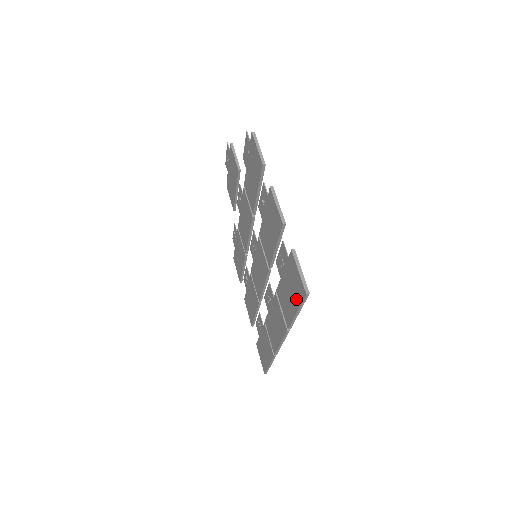
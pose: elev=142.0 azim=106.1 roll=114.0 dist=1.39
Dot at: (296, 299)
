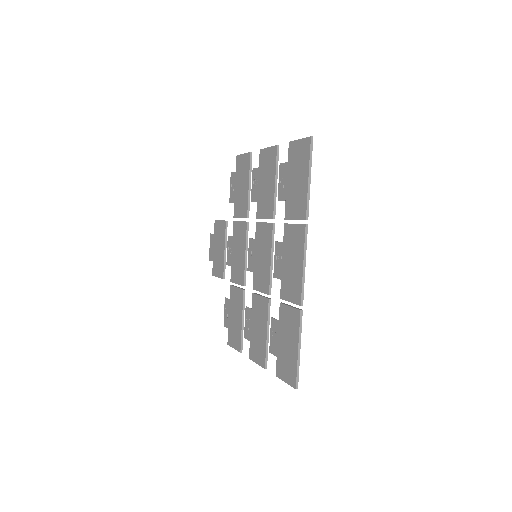
Dot at: (304, 166)
